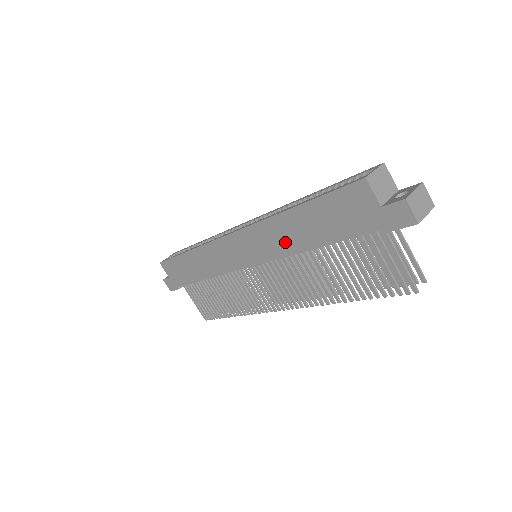
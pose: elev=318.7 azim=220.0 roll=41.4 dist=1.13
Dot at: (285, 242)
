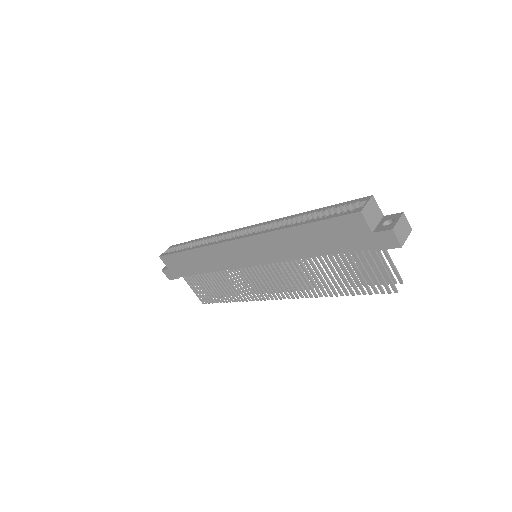
Dot at: (287, 250)
